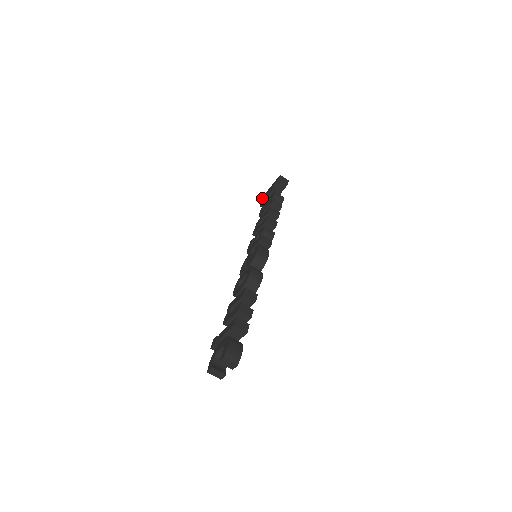
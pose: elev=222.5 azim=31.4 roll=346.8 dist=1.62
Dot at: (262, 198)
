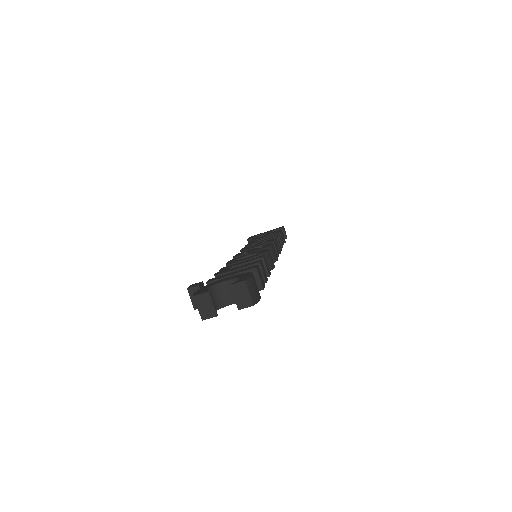
Dot at: occluded
